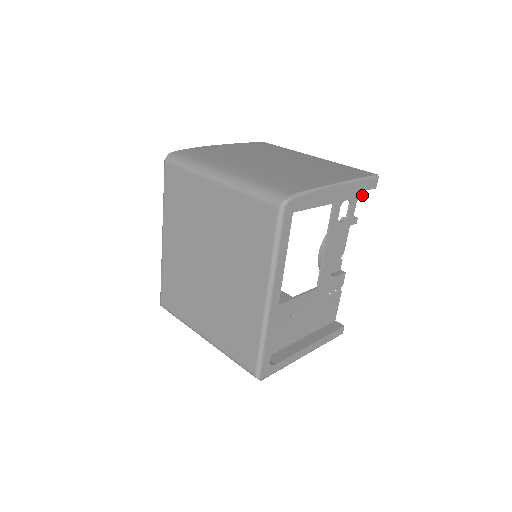
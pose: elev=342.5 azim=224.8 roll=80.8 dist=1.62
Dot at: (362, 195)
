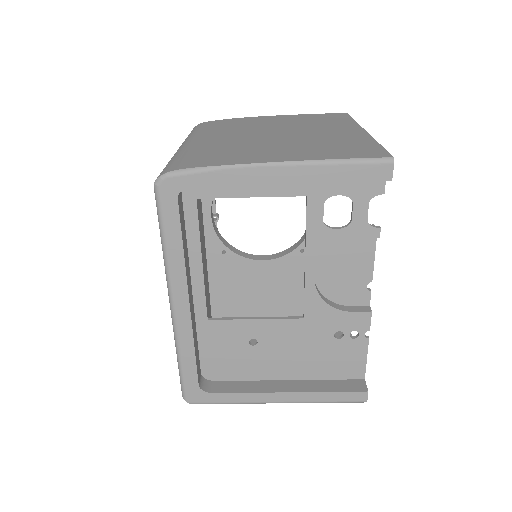
Dot at: (383, 191)
